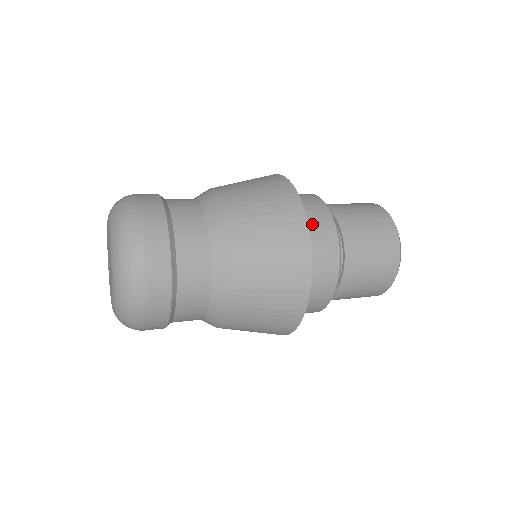
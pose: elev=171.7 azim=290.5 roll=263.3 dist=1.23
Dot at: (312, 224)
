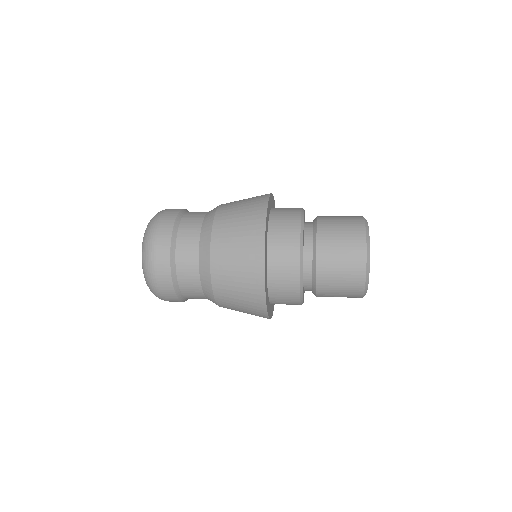
Dot at: (279, 276)
